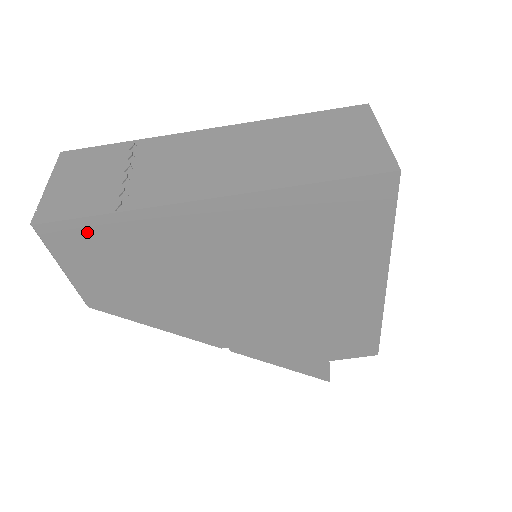
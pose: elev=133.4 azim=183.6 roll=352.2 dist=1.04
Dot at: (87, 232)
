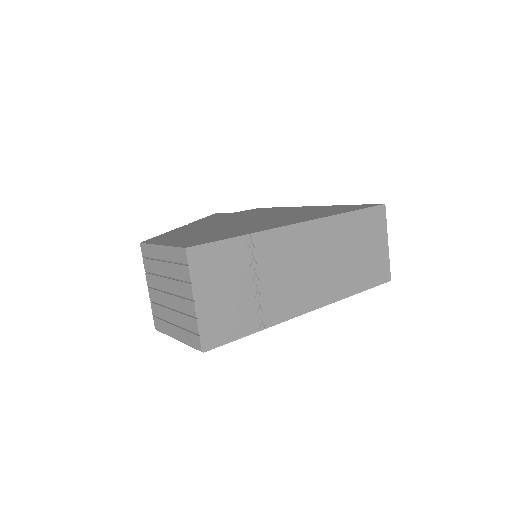
Dot at: occluded
